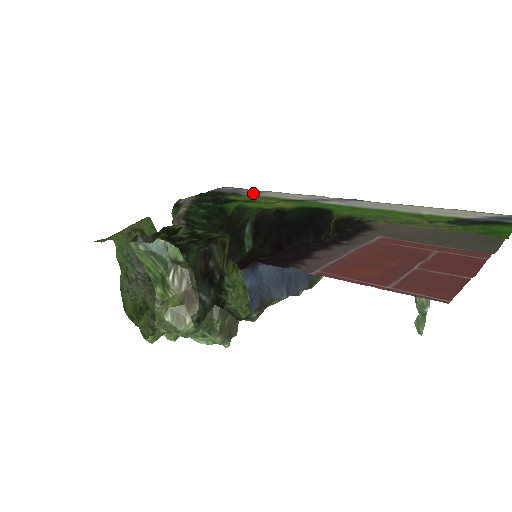
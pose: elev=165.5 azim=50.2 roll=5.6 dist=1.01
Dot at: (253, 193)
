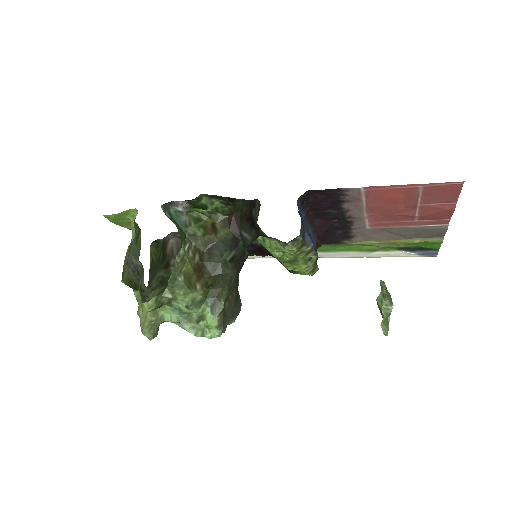
Dot at: occluded
